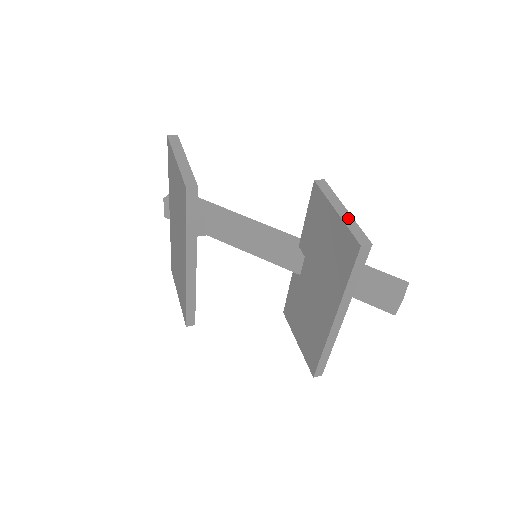
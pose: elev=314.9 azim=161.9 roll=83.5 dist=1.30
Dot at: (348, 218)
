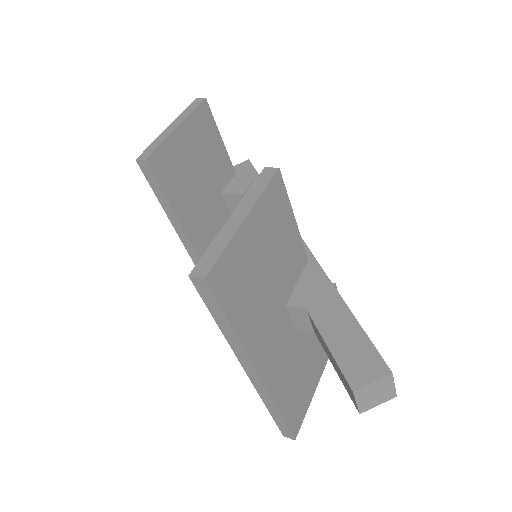
Dot at: (229, 231)
